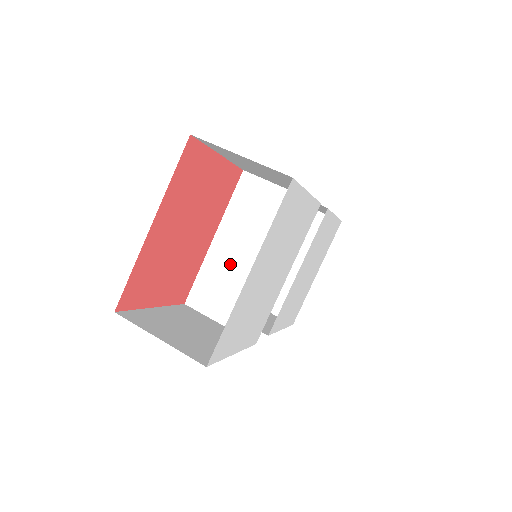
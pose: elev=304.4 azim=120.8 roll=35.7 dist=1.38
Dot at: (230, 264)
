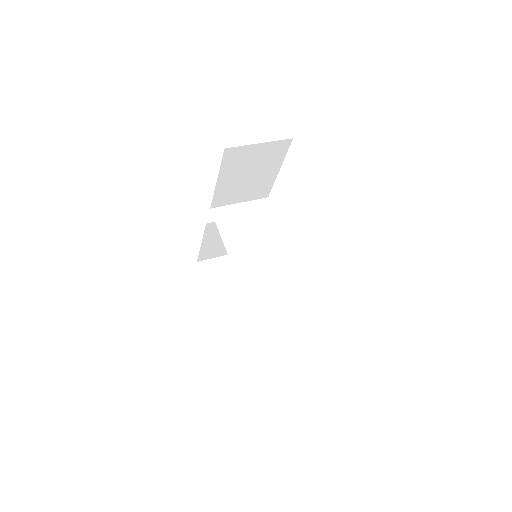
Dot at: (253, 263)
